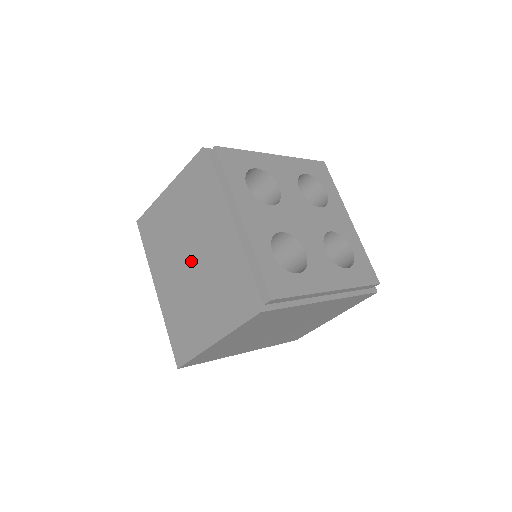
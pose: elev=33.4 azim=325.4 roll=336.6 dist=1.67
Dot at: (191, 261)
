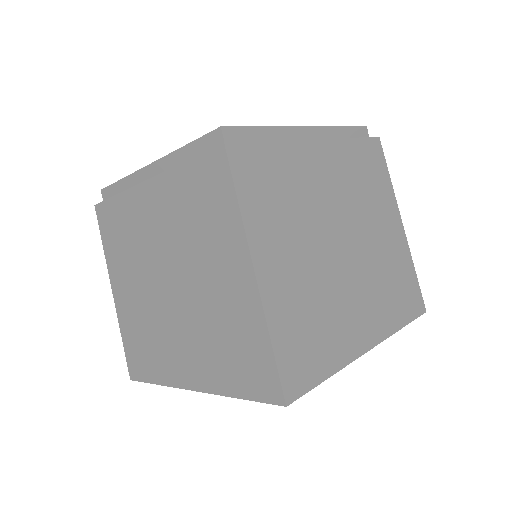
Dot at: (169, 280)
